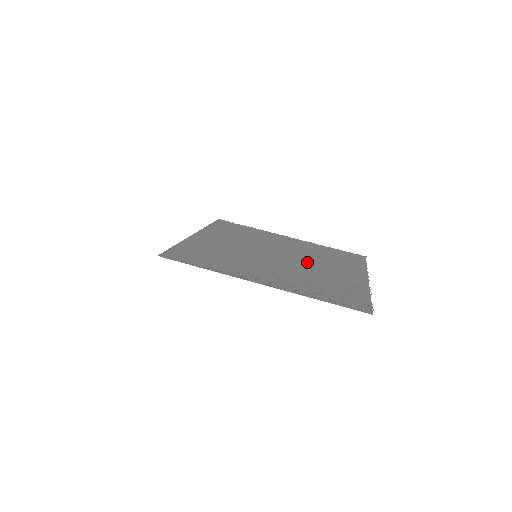
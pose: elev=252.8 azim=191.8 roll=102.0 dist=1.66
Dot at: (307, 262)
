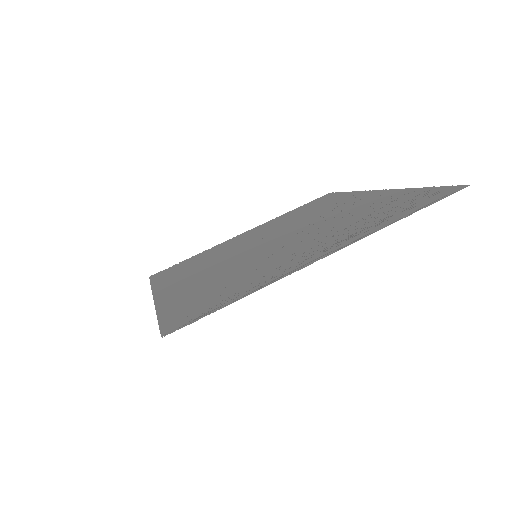
Dot at: (307, 223)
